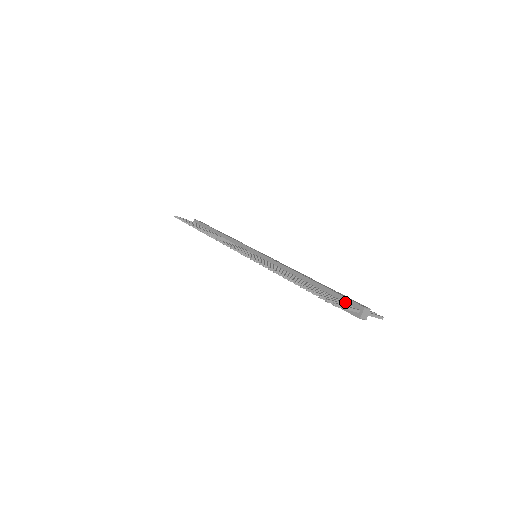
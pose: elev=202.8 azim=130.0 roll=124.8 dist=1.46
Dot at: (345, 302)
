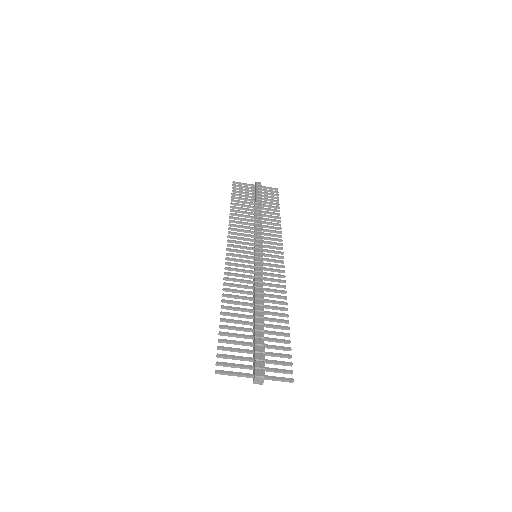
Dot at: (254, 359)
